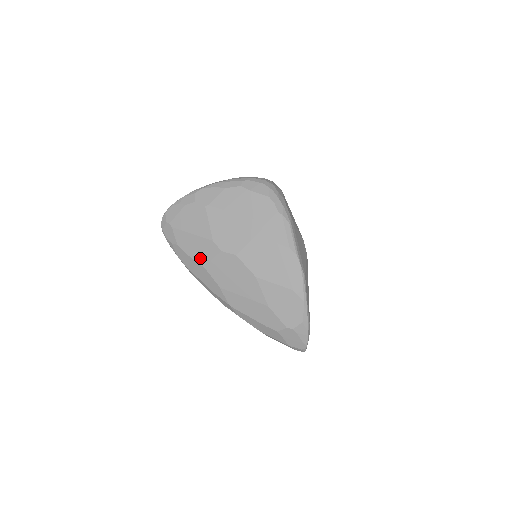
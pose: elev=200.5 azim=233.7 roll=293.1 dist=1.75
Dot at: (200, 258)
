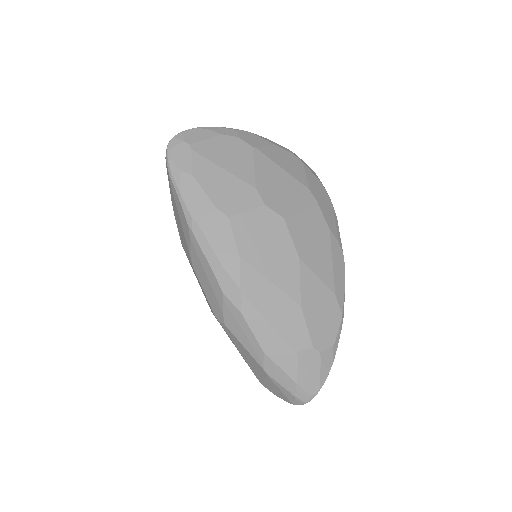
Dot at: (226, 204)
